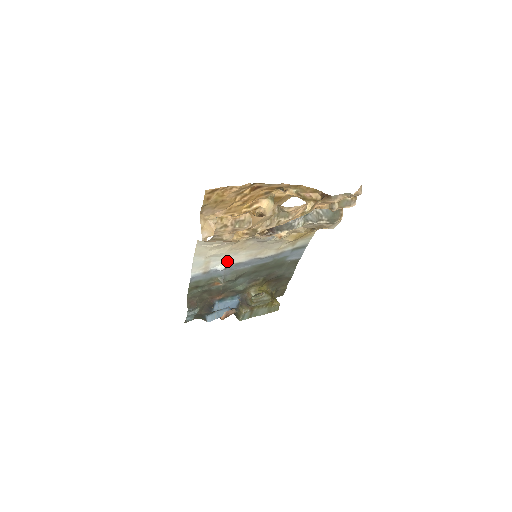
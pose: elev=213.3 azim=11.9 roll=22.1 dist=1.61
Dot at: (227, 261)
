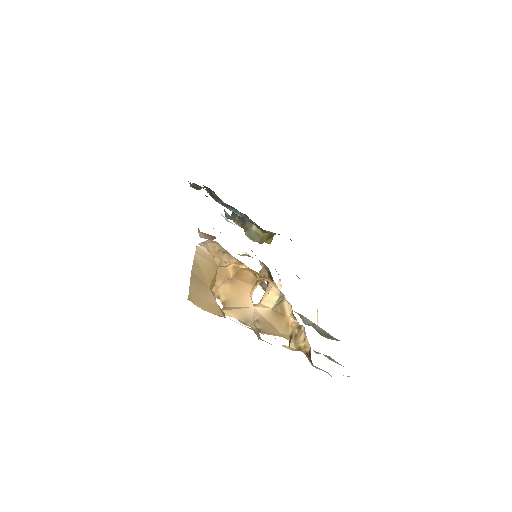
Dot at: occluded
